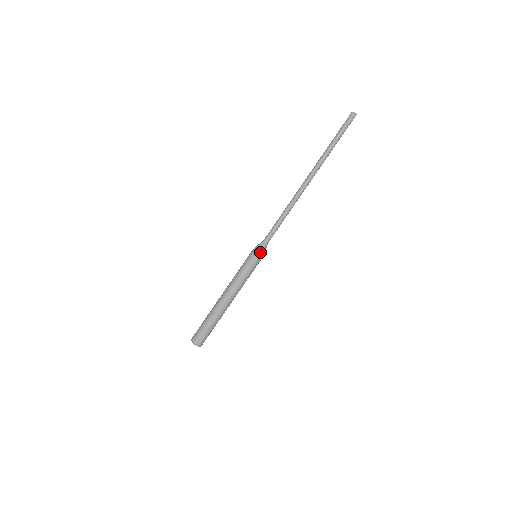
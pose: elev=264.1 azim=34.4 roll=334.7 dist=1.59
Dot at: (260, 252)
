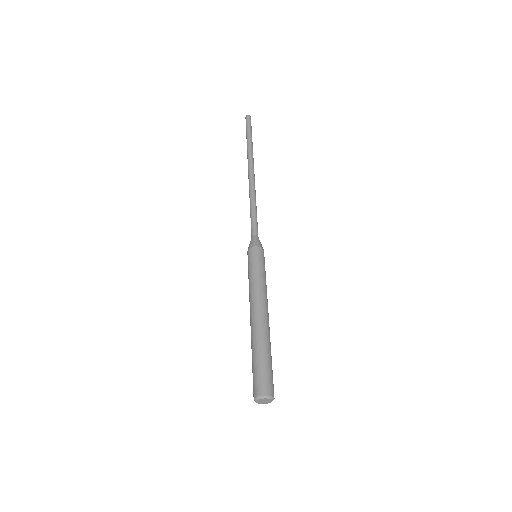
Dot at: (252, 246)
